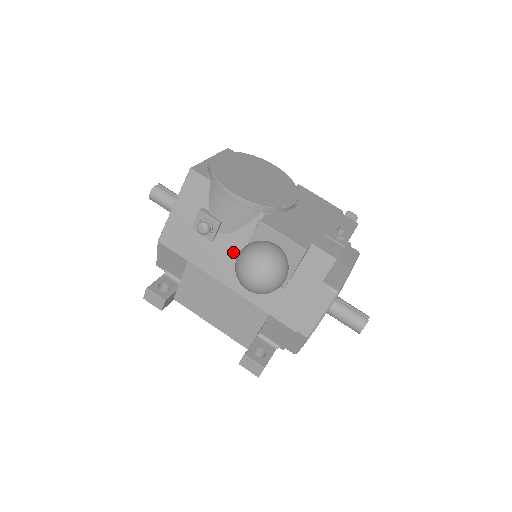
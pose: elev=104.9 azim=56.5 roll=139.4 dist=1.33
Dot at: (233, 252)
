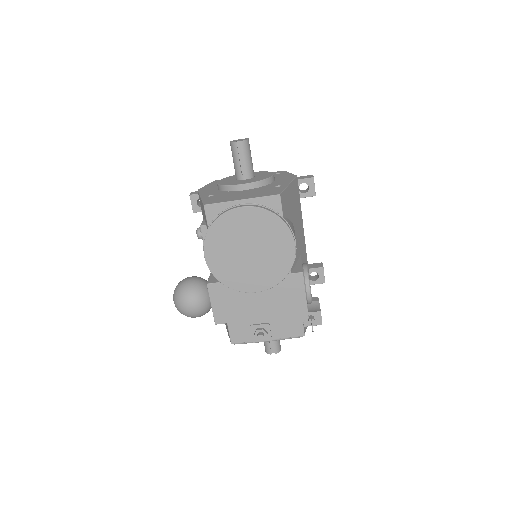
Dot at: occluded
